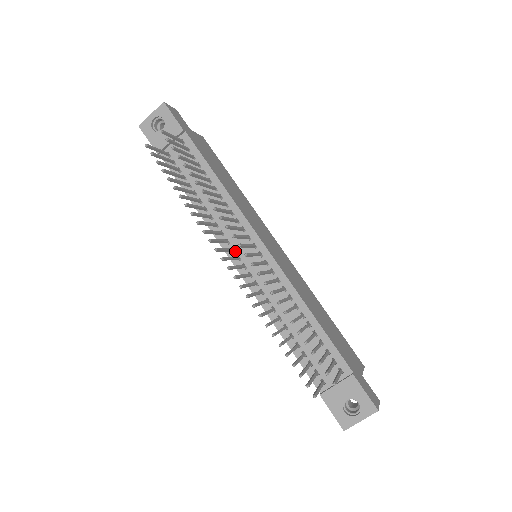
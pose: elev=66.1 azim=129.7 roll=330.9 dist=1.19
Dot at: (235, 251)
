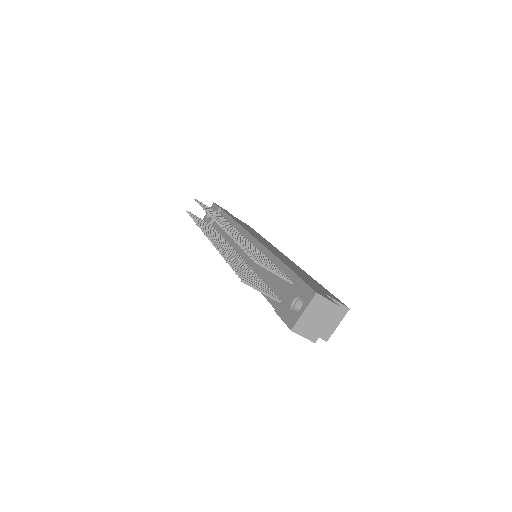
Dot at: occluded
